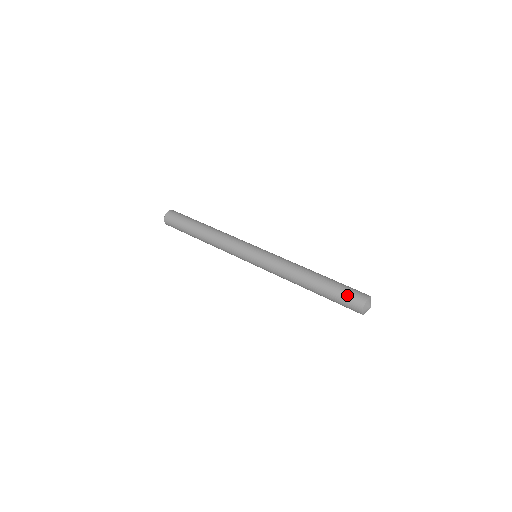
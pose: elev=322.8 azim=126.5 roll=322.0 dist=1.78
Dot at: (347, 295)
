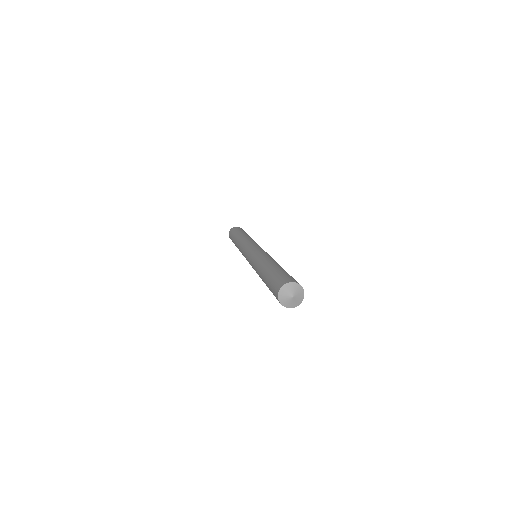
Dot at: (280, 276)
